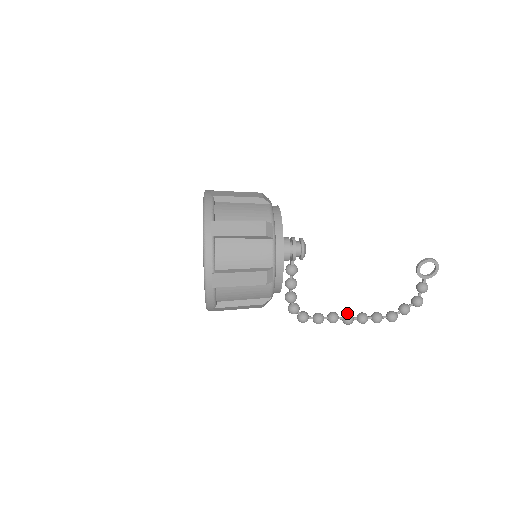
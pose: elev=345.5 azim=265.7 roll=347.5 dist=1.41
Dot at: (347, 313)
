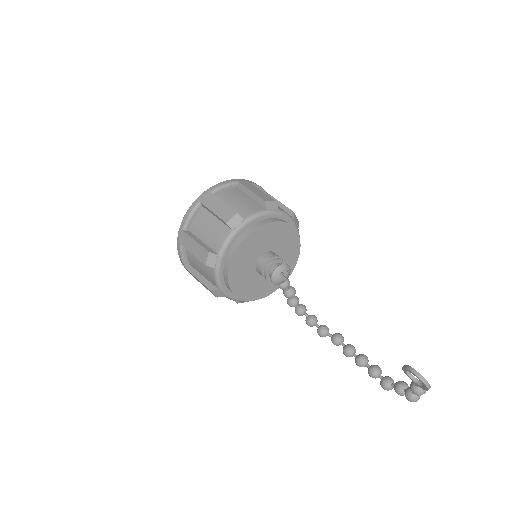
Dot at: (348, 346)
